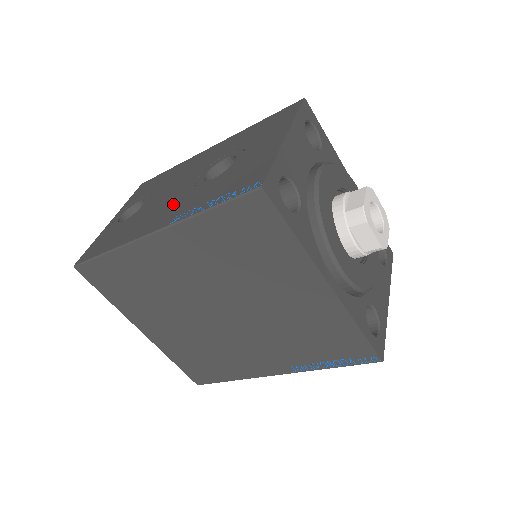
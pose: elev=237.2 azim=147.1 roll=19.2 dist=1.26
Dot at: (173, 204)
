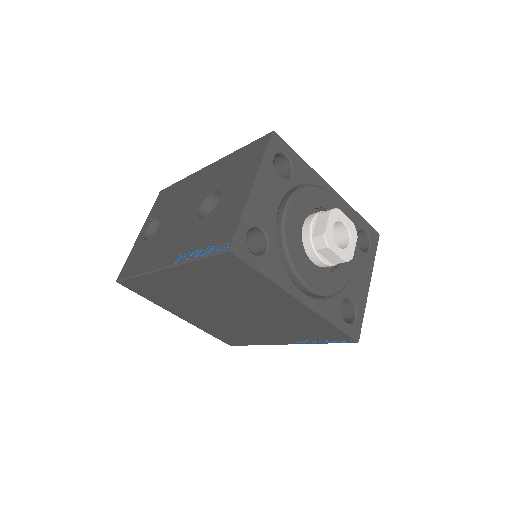
Dot at: (177, 238)
